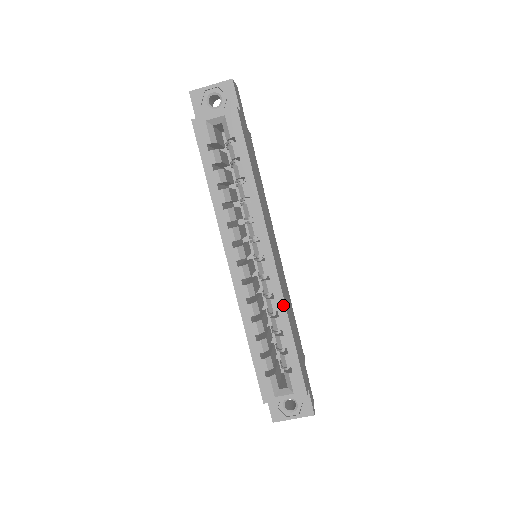
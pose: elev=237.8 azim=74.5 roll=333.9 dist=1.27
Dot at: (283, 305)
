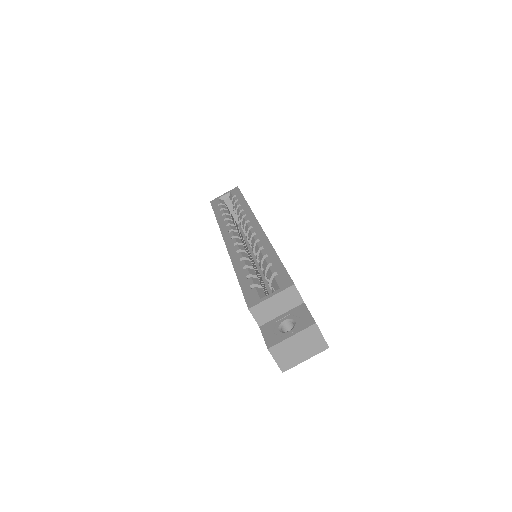
Dot at: (267, 241)
